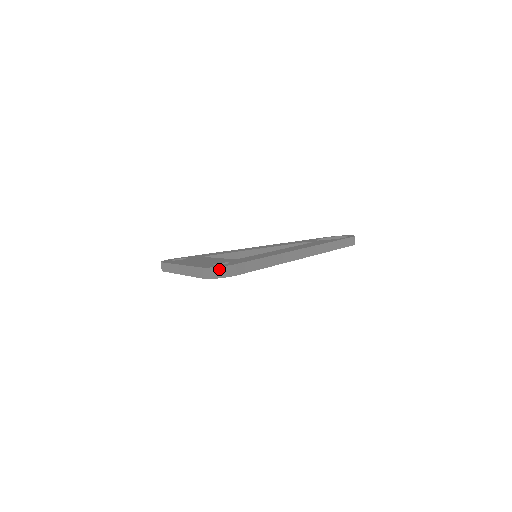
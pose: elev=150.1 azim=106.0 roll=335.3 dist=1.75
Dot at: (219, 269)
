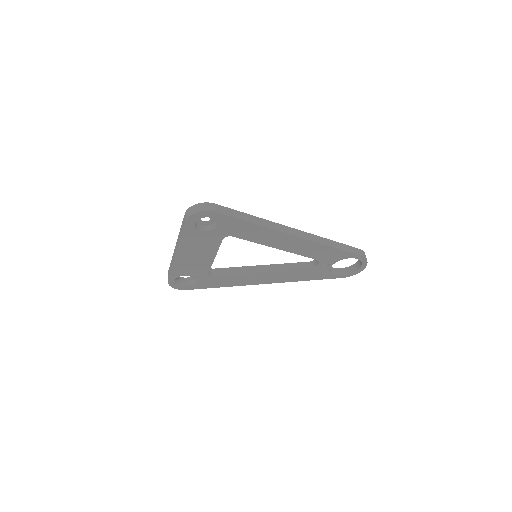
Dot at: (198, 205)
